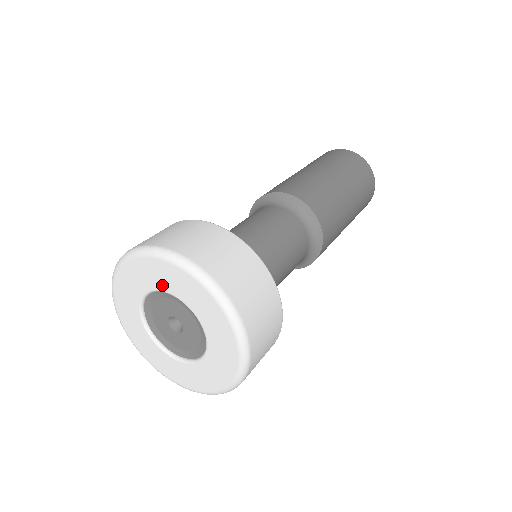
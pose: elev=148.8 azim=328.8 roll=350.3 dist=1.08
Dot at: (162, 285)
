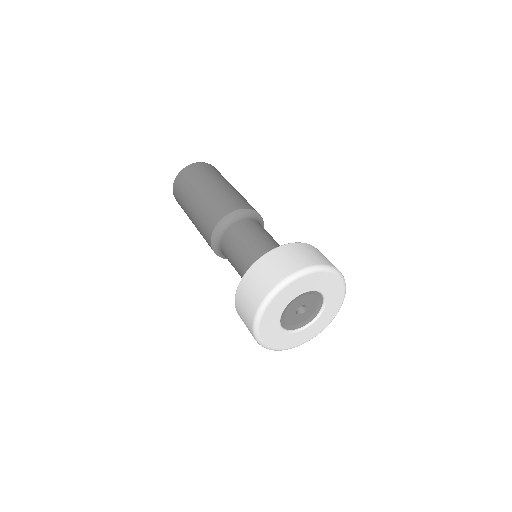
Dot at: (284, 305)
